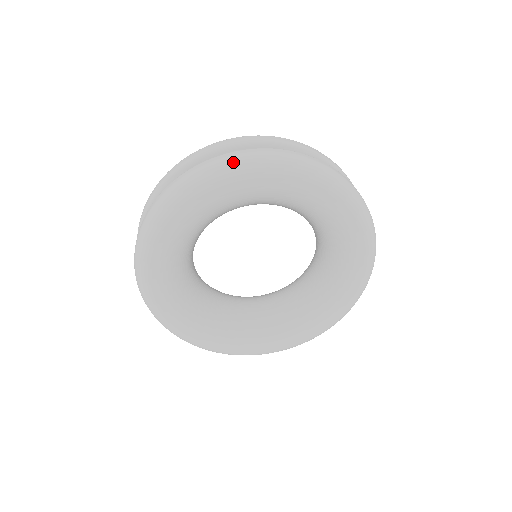
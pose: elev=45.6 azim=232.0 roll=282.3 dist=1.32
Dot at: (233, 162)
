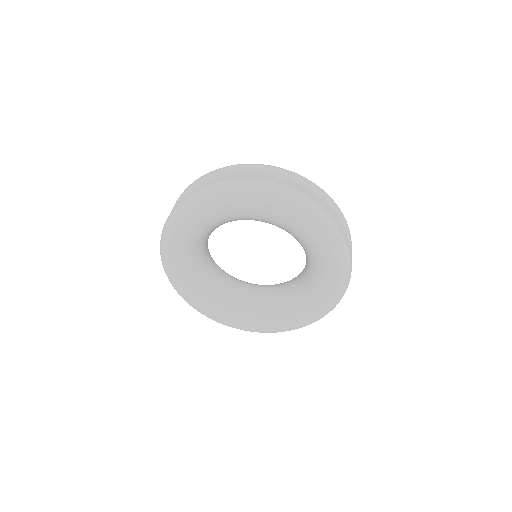
Dot at: (279, 194)
